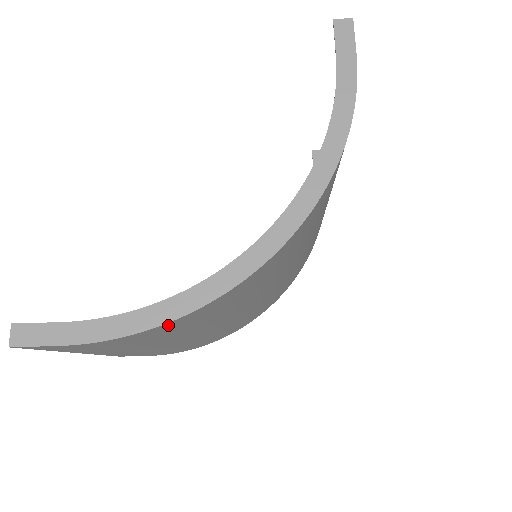
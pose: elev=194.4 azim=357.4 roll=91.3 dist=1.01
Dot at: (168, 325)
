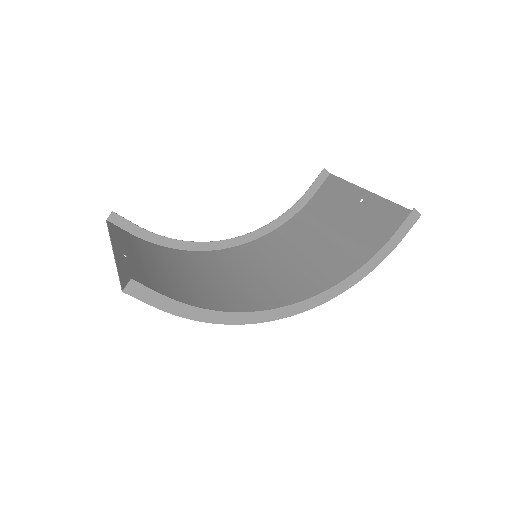
Dot at: occluded
